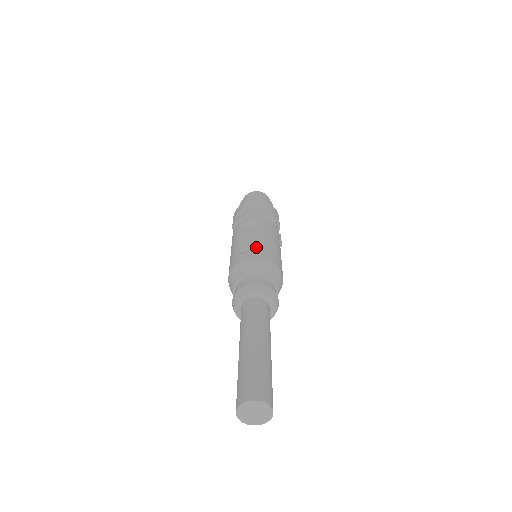
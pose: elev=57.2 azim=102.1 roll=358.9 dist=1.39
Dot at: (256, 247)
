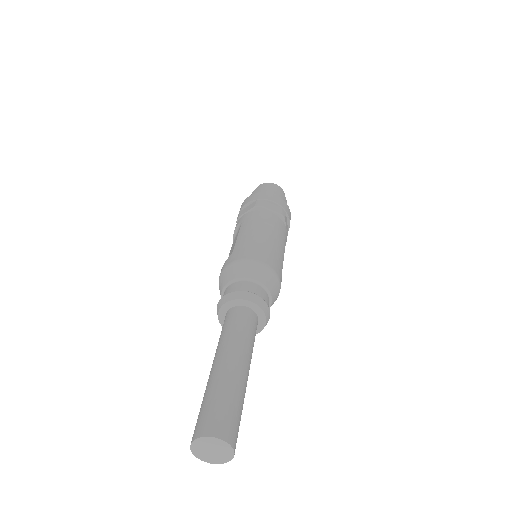
Dot at: occluded
